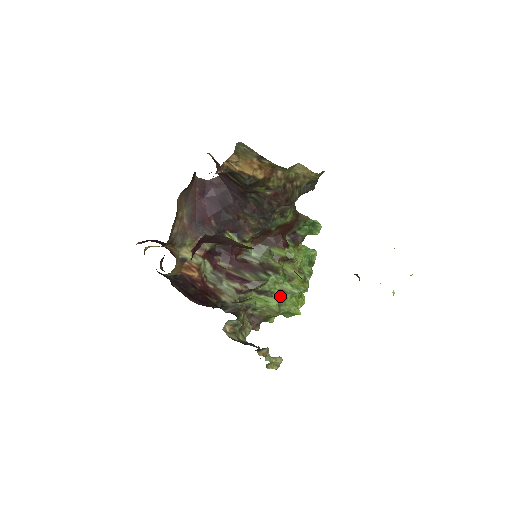
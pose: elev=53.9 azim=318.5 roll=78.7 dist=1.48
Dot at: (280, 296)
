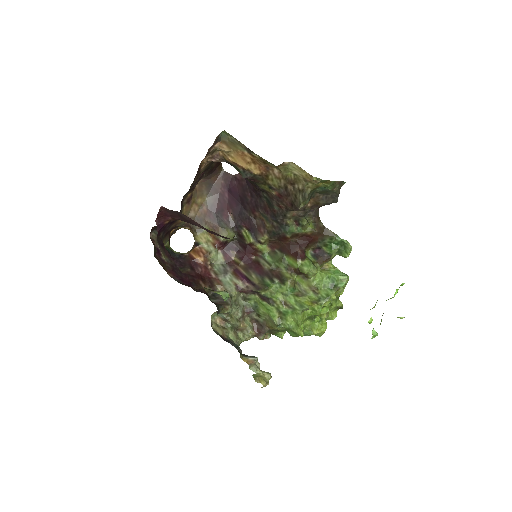
Dot at: (281, 308)
